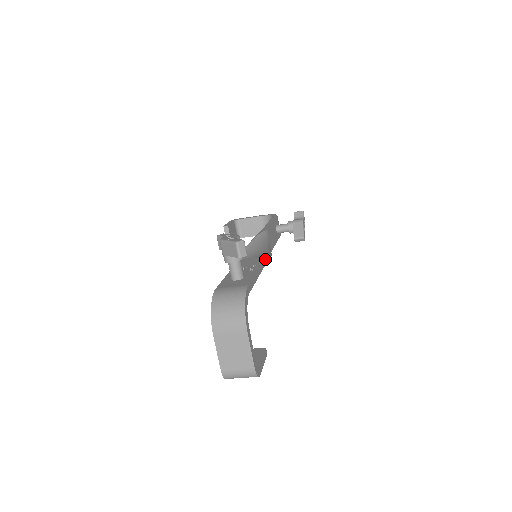
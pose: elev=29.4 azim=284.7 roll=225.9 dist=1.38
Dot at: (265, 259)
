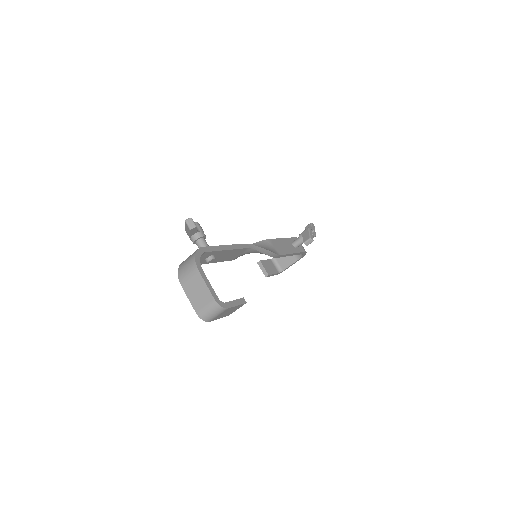
Dot at: (245, 245)
